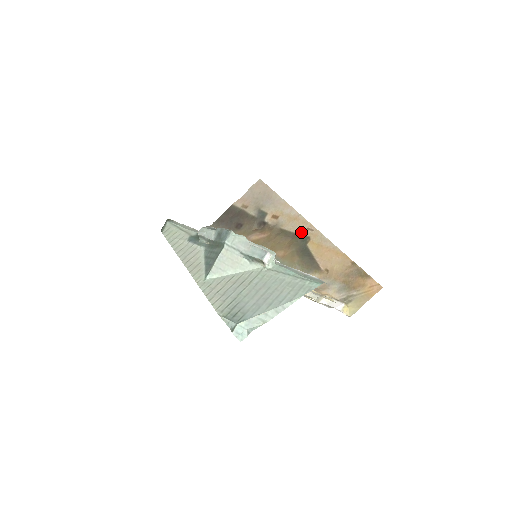
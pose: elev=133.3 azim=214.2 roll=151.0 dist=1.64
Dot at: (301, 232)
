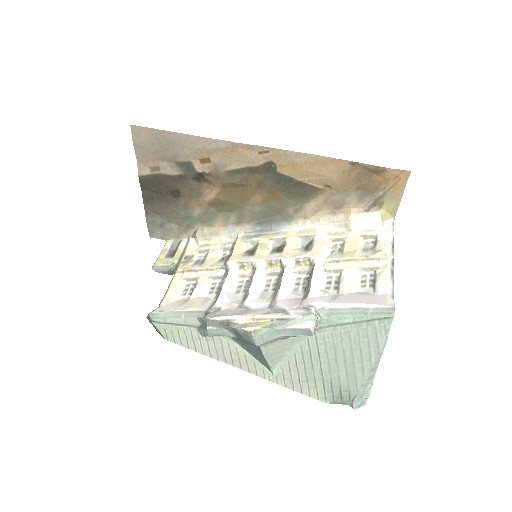
Dot at: (256, 163)
